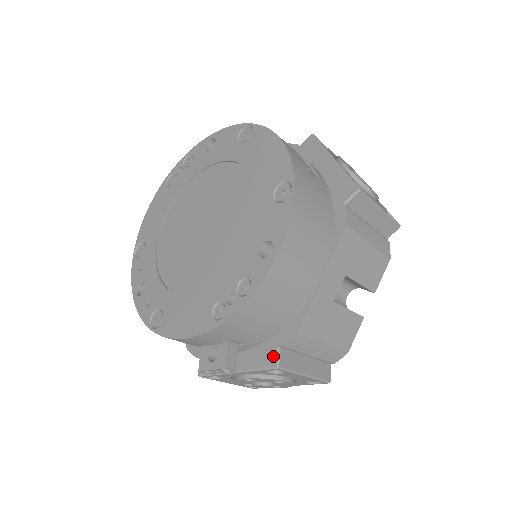
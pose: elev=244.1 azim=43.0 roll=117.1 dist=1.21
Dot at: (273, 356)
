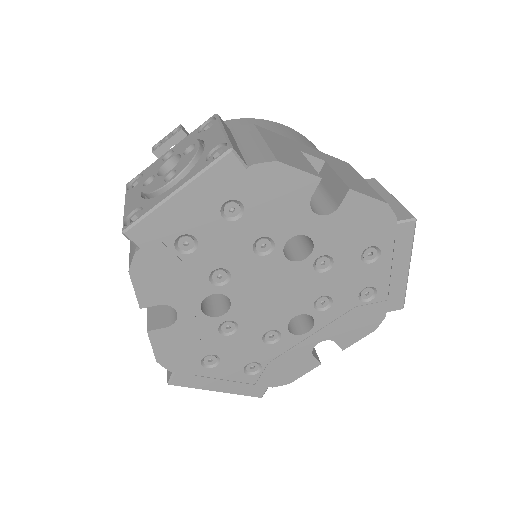
Dot at: occluded
